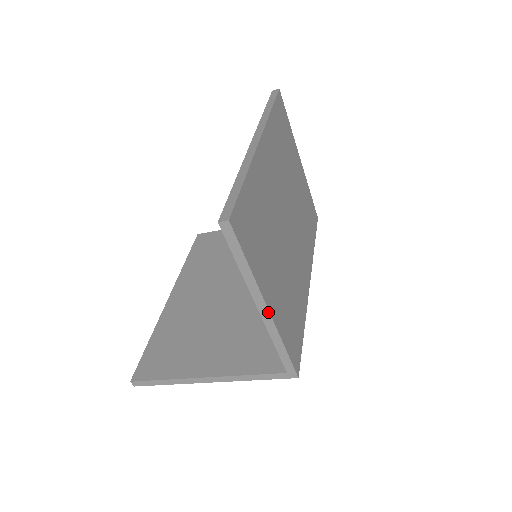
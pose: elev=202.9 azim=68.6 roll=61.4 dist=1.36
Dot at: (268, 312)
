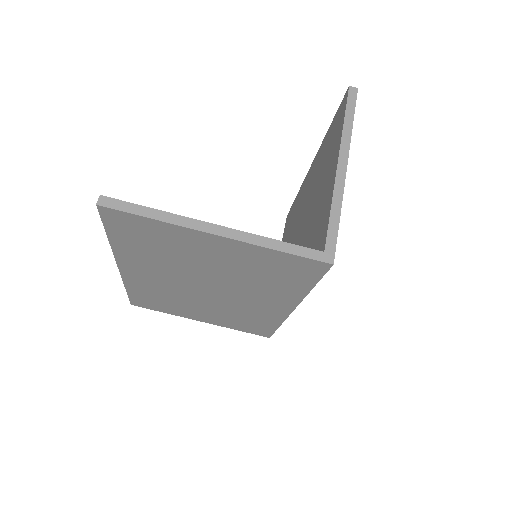
Dot at: (345, 169)
